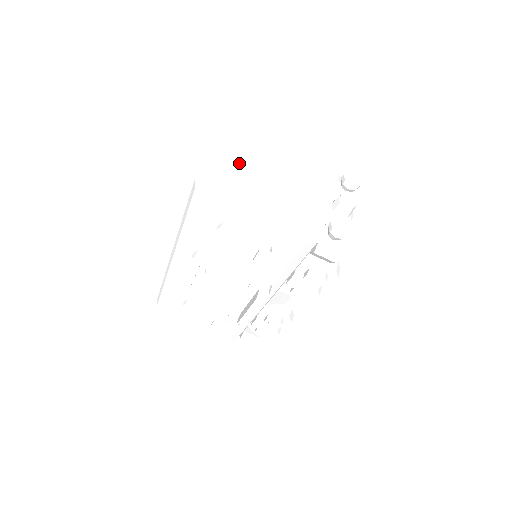
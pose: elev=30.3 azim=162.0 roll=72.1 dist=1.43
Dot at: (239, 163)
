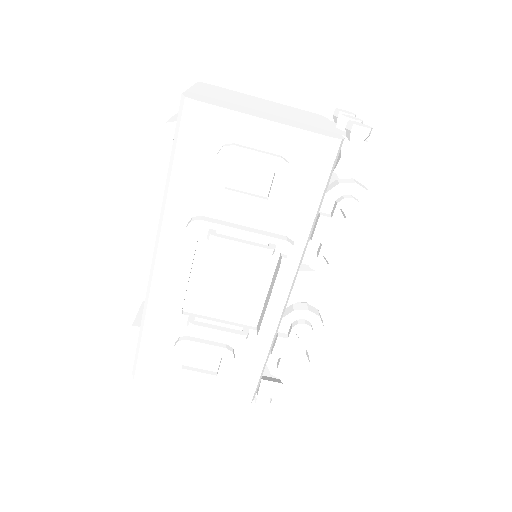
Dot at: (224, 97)
